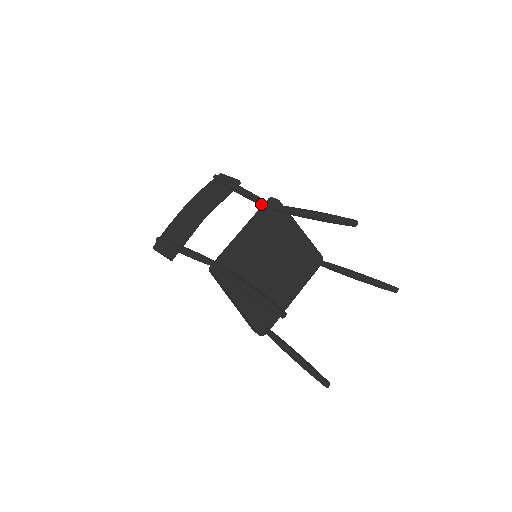
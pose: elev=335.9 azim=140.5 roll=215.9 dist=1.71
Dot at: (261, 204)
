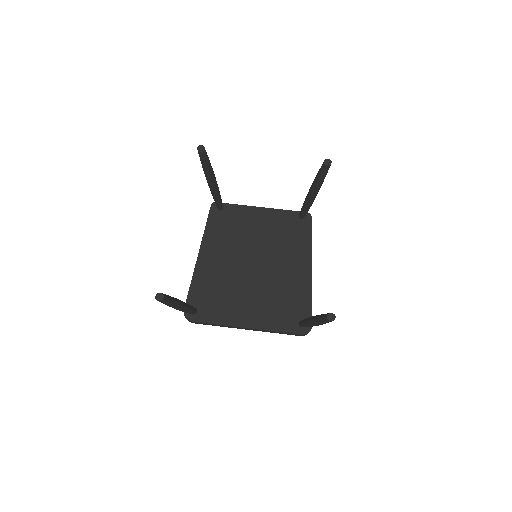
Dot at: occluded
